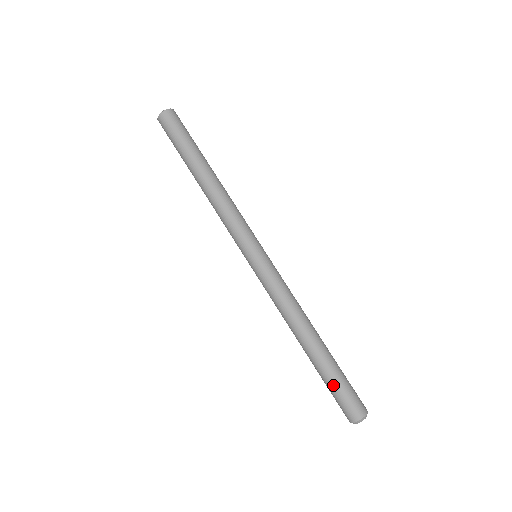
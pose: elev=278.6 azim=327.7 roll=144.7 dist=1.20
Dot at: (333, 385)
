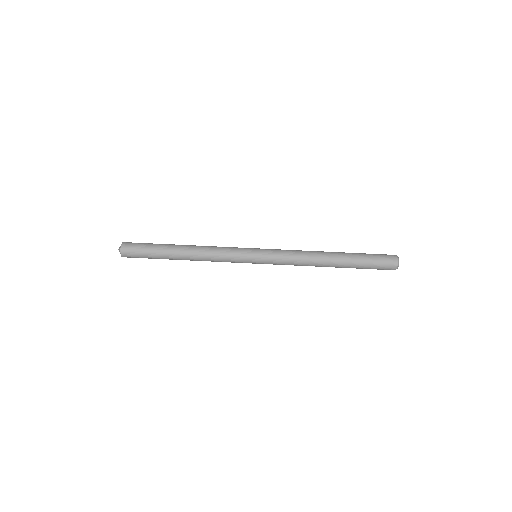
Dot at: (367, 265)
